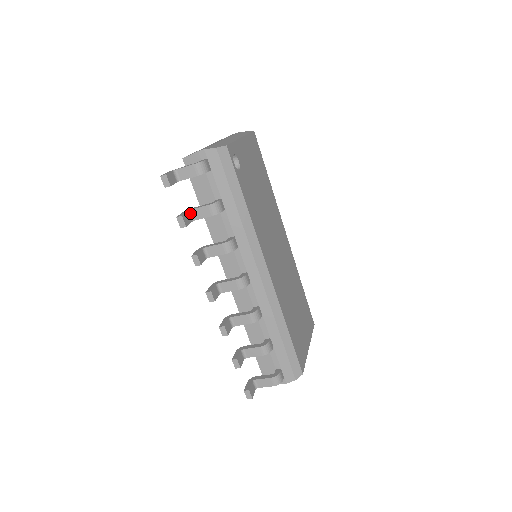
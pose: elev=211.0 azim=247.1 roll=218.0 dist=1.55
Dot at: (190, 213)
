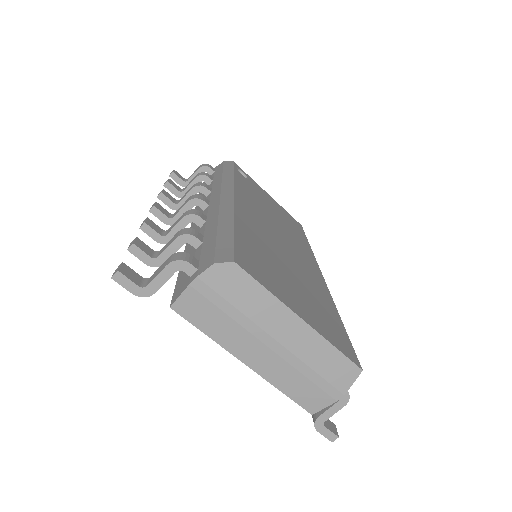
Dot at: (182, 190)
